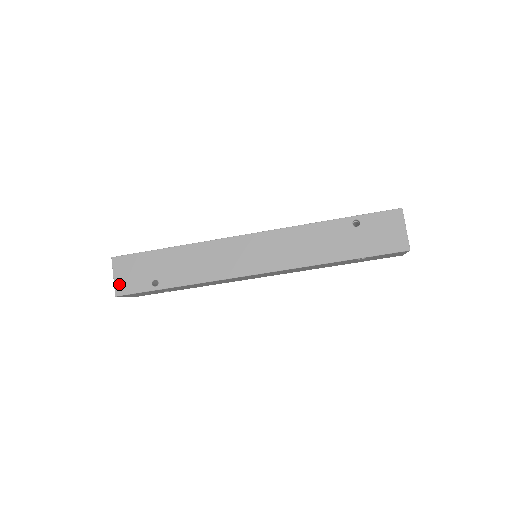
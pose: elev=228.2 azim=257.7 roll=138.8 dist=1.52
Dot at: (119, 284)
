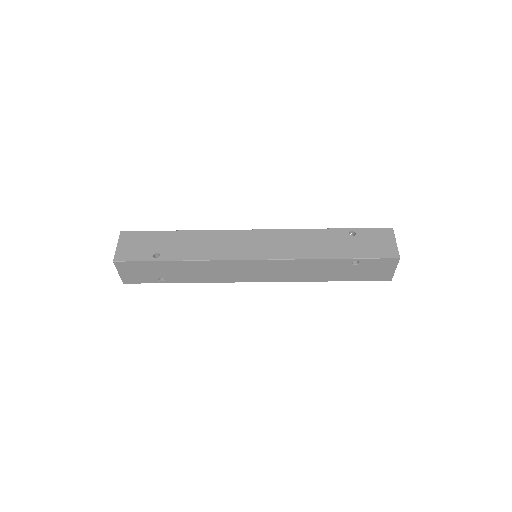
Dot at: (120, 252)
